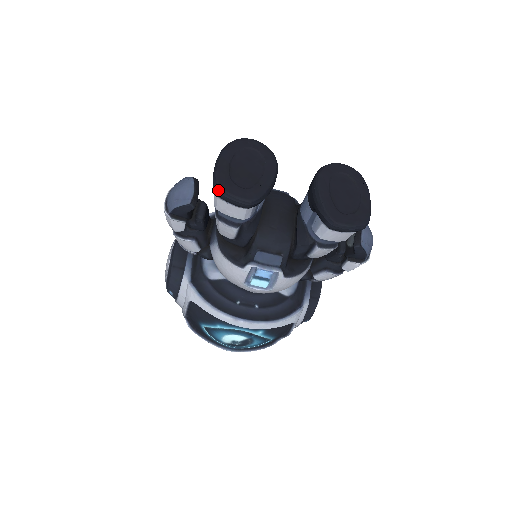
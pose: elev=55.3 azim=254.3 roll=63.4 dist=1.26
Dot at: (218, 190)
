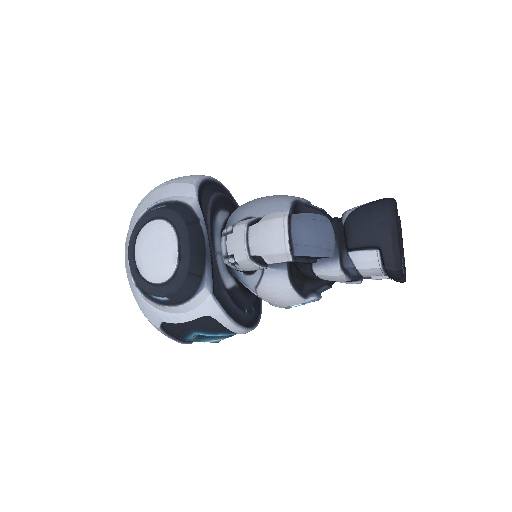
Dot at: (399, 270)
